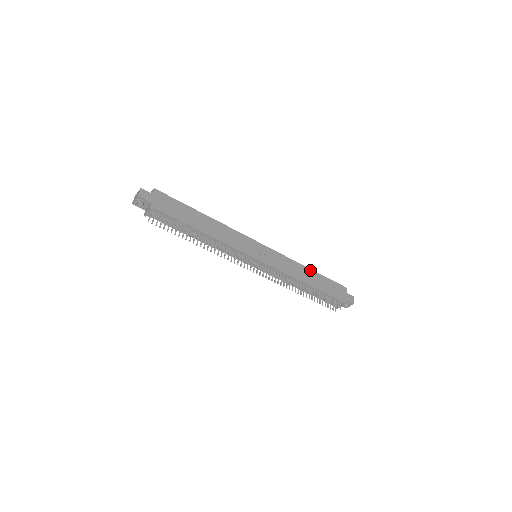
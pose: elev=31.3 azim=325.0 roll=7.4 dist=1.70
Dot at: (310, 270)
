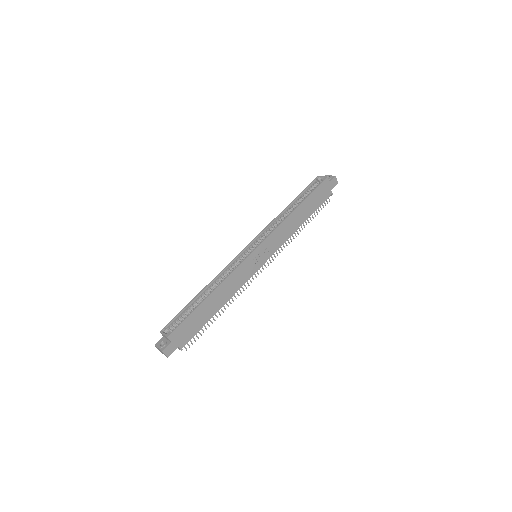
Dot at: (297, 209)
